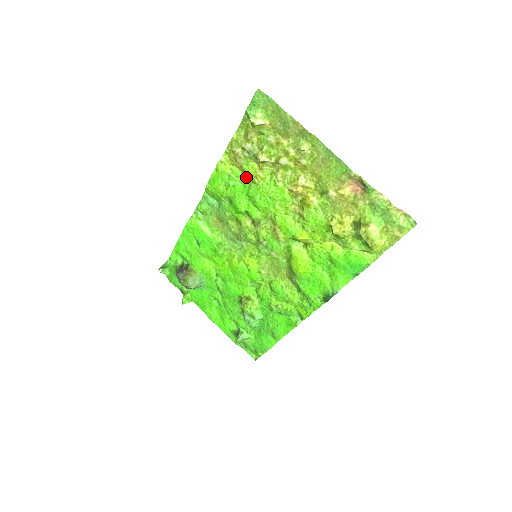
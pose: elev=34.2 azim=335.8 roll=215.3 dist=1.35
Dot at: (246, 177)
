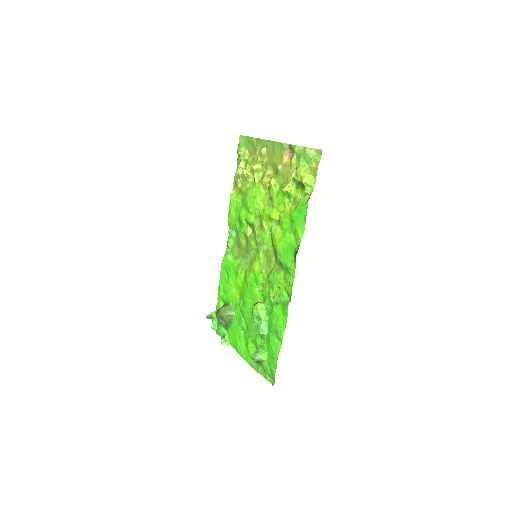
Dot at: (243, 195)
